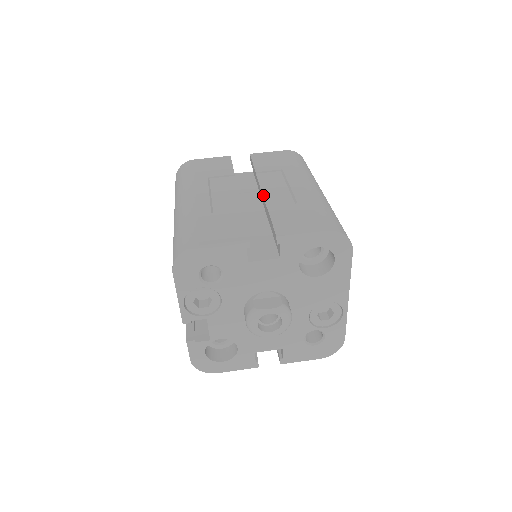
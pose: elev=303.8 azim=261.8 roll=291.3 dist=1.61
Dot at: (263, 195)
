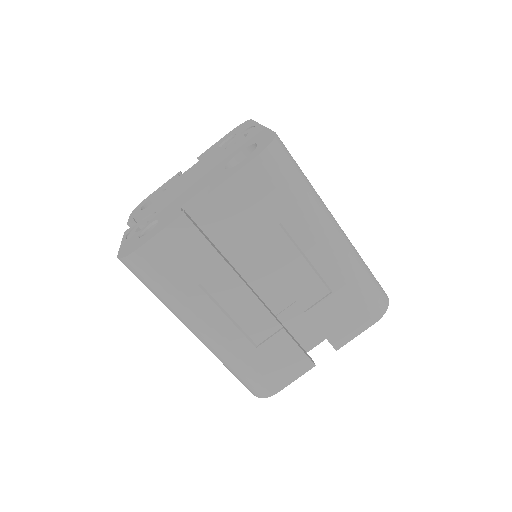
Dot at: (287, 290)
